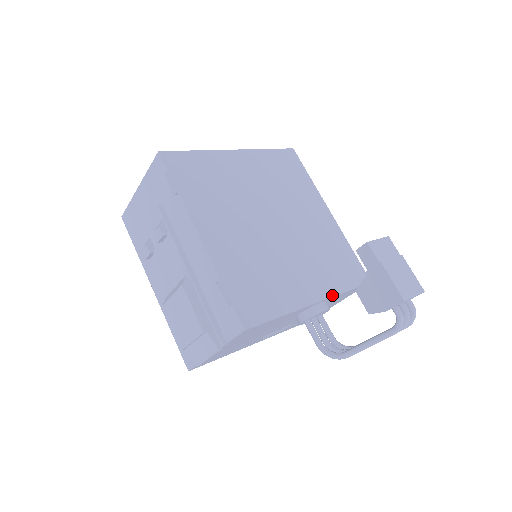
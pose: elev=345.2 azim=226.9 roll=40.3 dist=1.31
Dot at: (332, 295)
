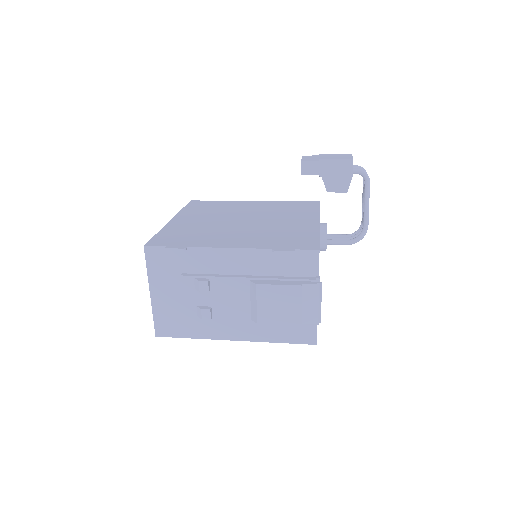
Dot at: (318, 216)
